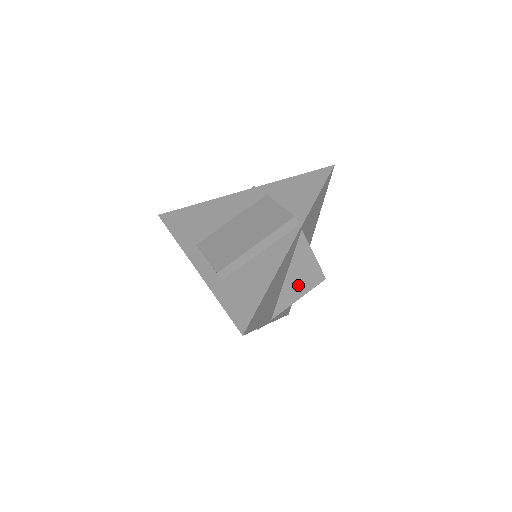
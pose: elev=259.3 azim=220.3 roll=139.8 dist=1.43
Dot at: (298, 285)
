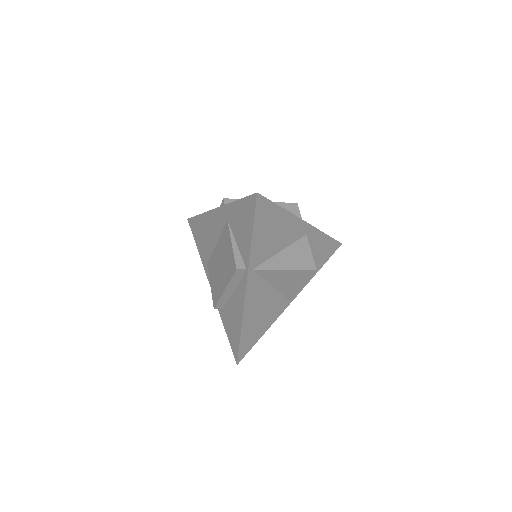
Dot at: (292, 283)
